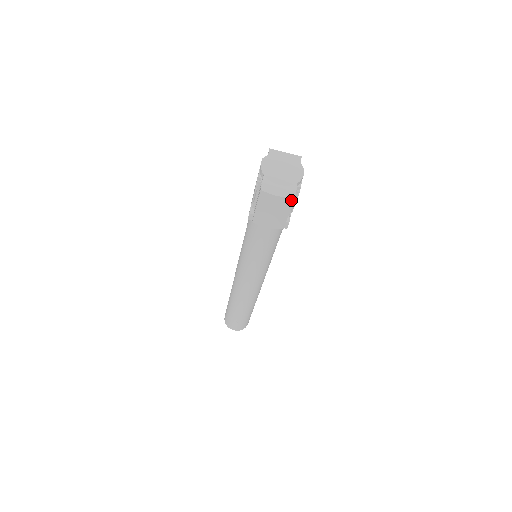
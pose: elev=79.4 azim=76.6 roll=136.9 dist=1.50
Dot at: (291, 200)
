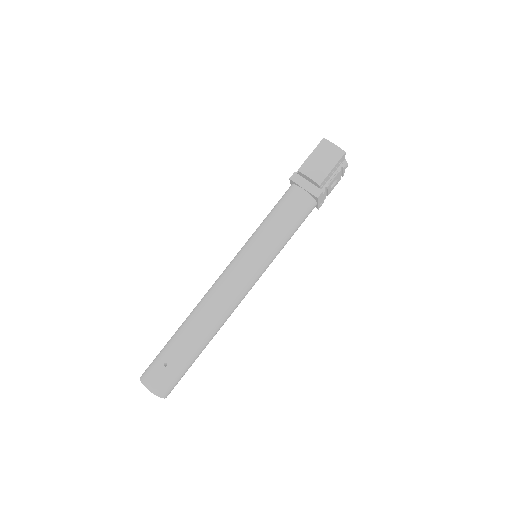
Dot at: (342, 153)
